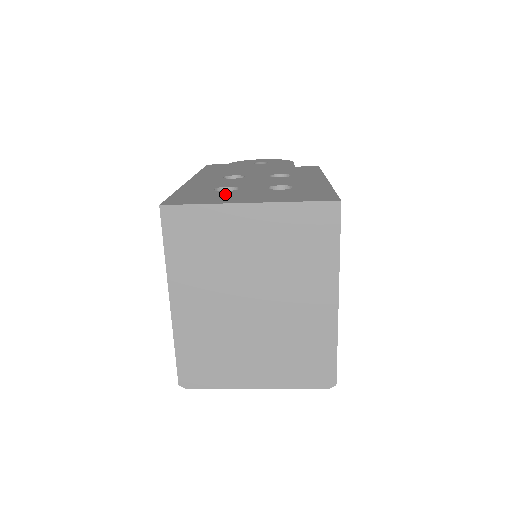
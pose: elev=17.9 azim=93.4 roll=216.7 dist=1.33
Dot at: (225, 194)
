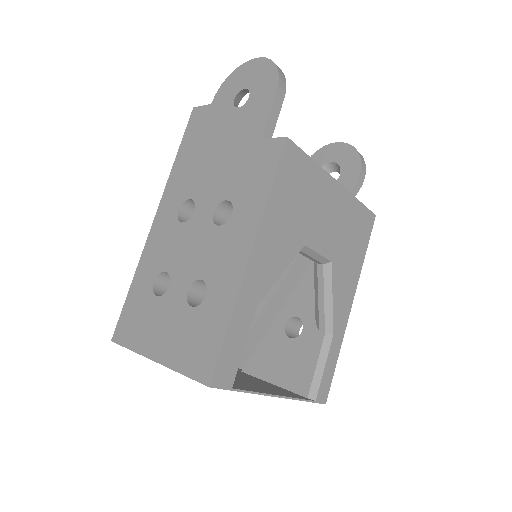
Dot at: (152, 313)
